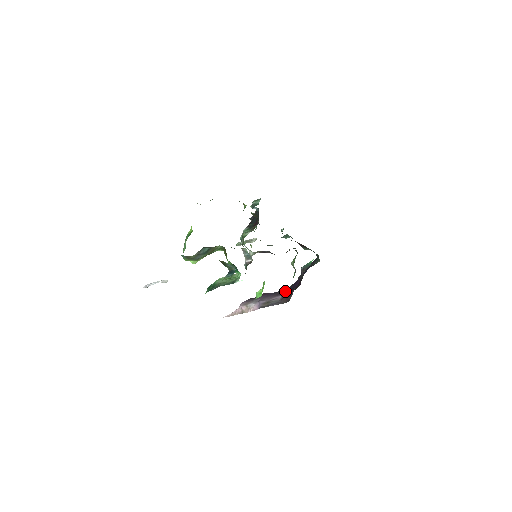
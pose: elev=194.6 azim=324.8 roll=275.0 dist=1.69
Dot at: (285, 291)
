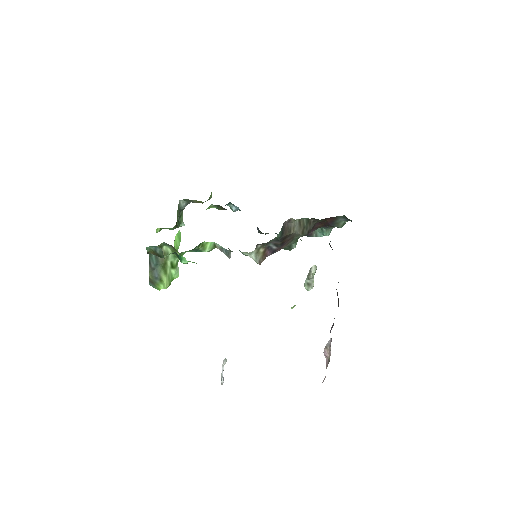
Dot at: occluded
